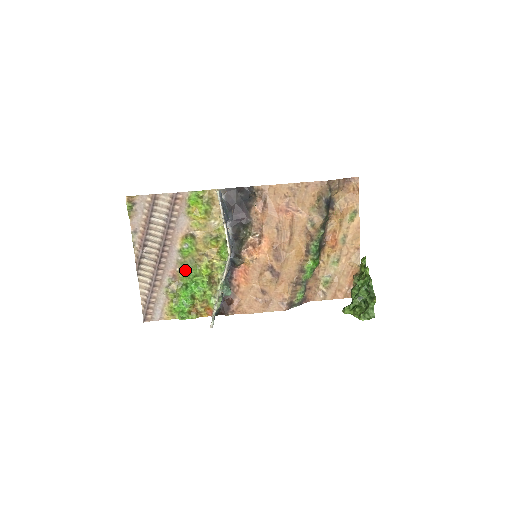
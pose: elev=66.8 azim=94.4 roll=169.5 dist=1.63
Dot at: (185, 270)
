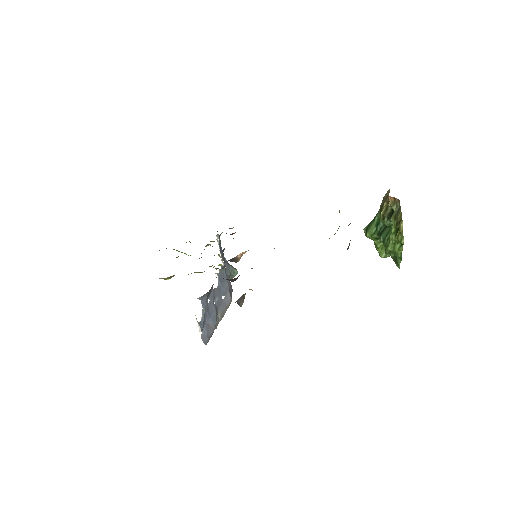
Dot at: occluded
